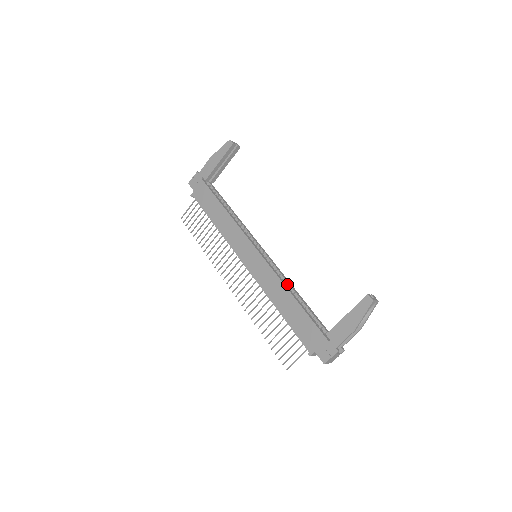
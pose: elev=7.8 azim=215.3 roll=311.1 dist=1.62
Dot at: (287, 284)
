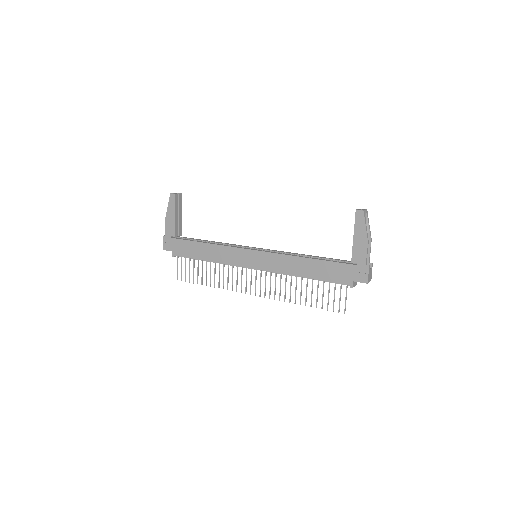
Dot at: occluded
